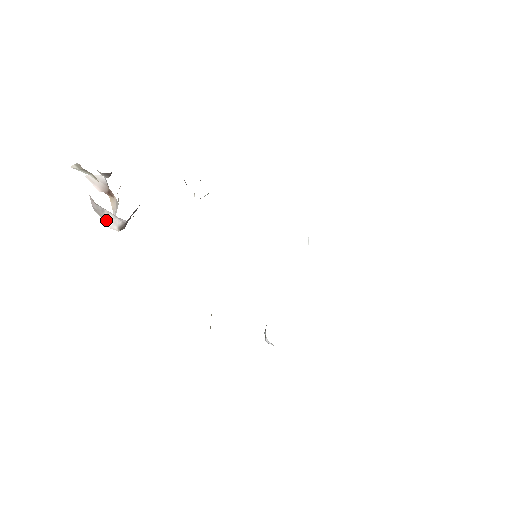
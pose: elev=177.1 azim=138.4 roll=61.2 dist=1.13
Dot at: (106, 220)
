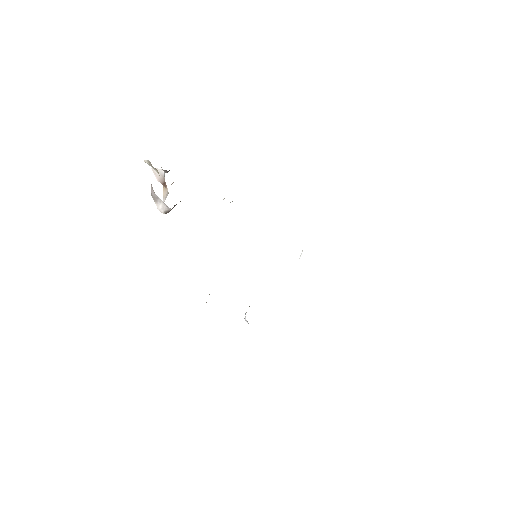
Dot at: (158, 204)
